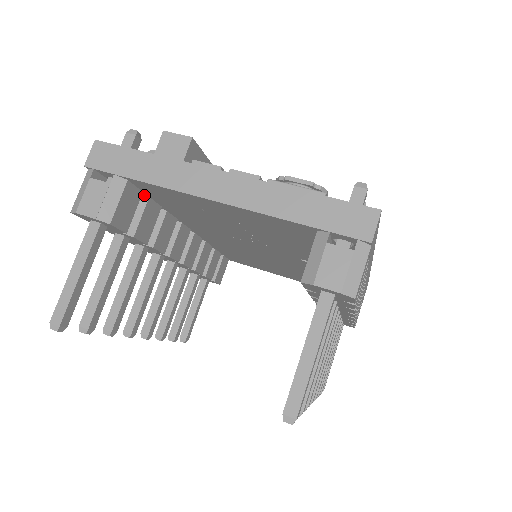
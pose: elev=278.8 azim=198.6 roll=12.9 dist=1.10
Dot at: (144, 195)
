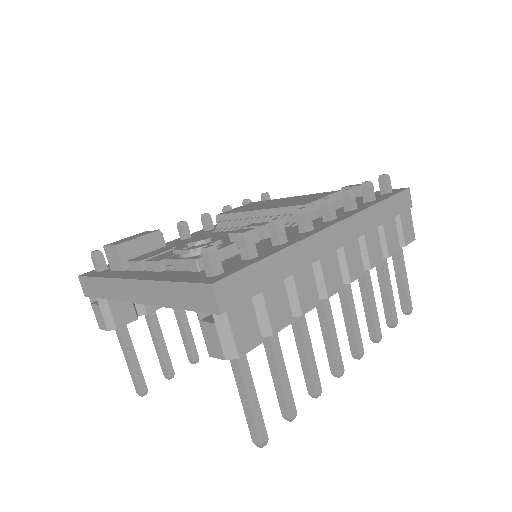
Dot at: occluded
